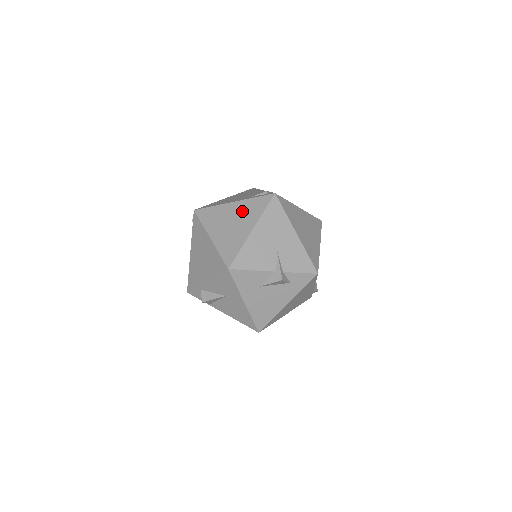
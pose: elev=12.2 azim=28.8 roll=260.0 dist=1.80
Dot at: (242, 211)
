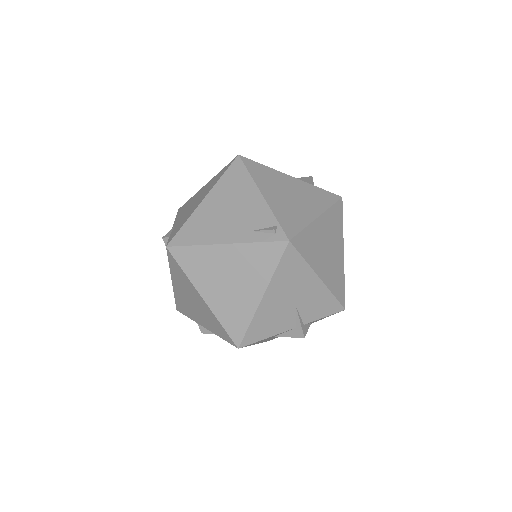
Dot at: (242, 264)
